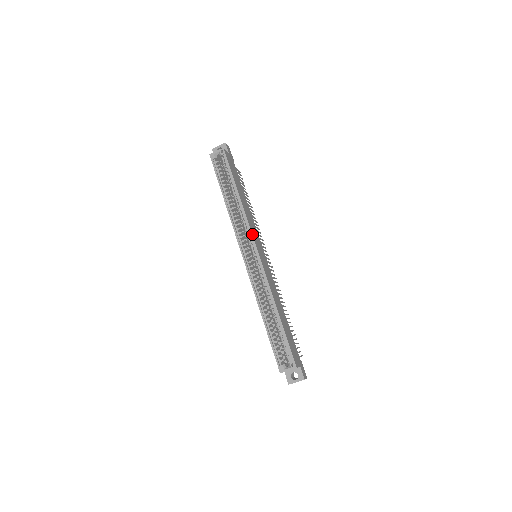
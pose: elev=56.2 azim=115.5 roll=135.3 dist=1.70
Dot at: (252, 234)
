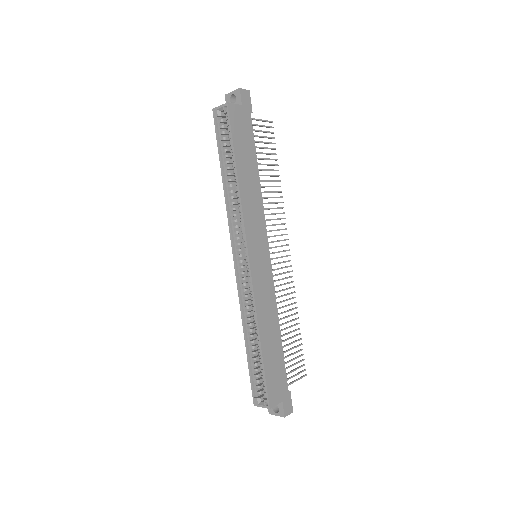
Dot at: (246, 233)
